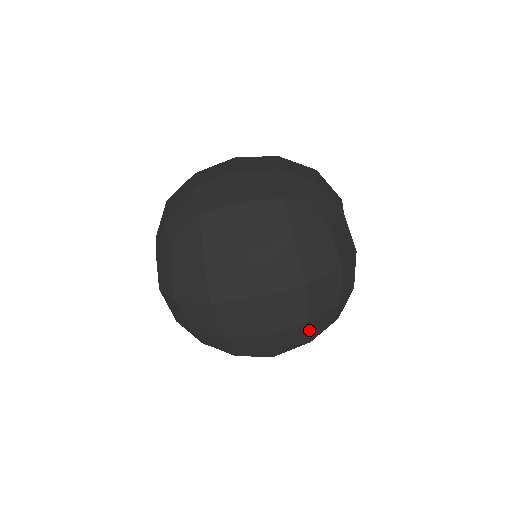
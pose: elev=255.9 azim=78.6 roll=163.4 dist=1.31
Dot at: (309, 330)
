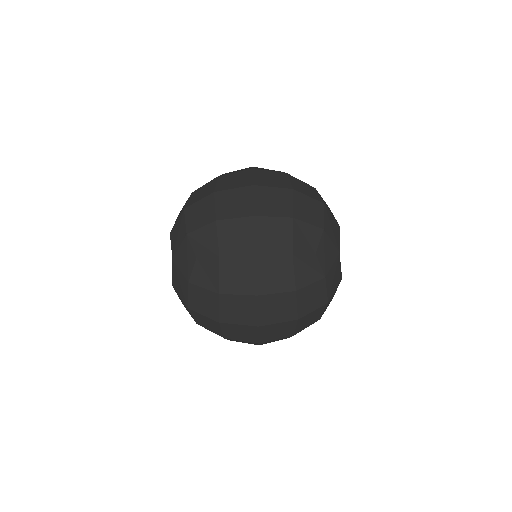
Dot at: occluded
